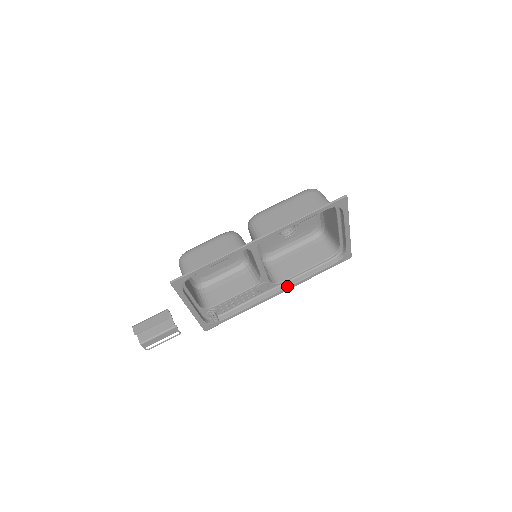
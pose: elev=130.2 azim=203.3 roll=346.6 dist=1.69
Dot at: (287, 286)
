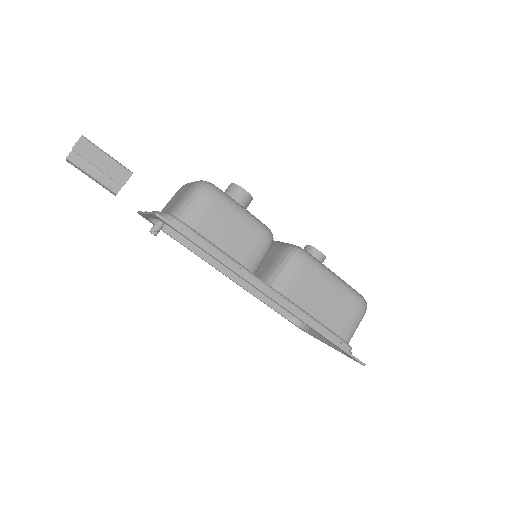
Dot at: (239, 283)
